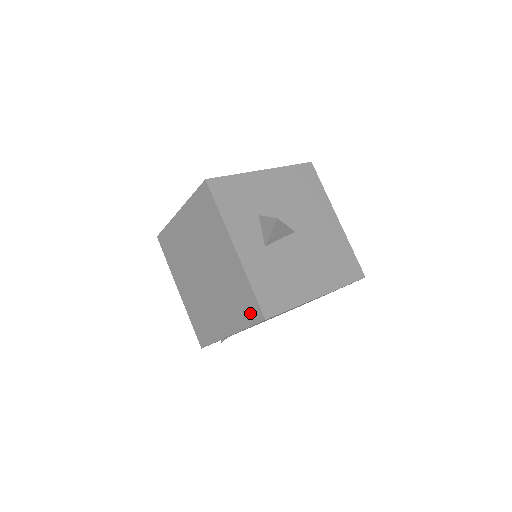
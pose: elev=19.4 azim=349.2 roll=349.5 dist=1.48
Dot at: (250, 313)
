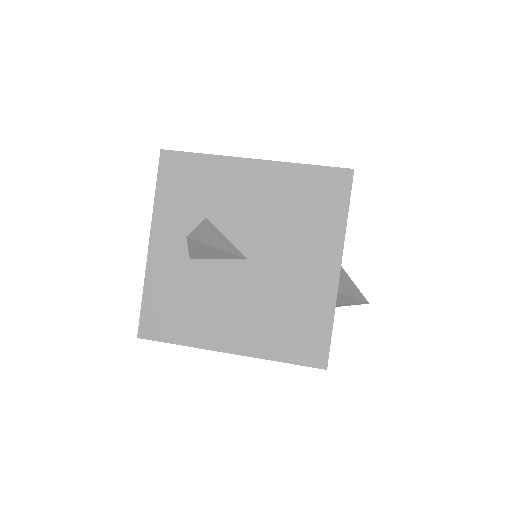
Dot at: occluded
